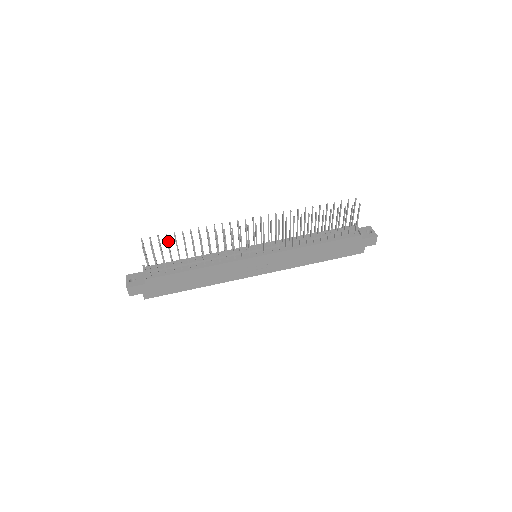
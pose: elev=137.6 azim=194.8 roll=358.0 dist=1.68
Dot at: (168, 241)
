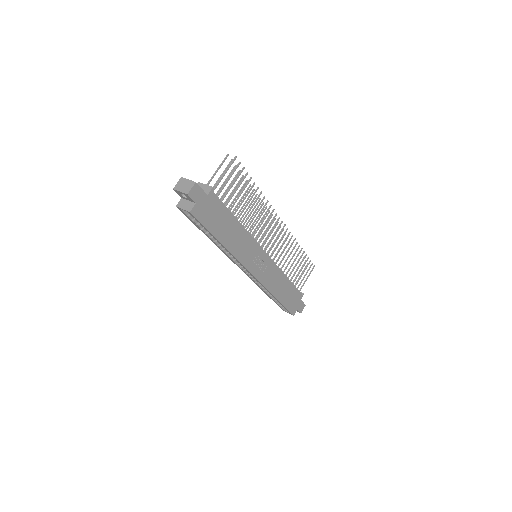
Dot at: occluded
